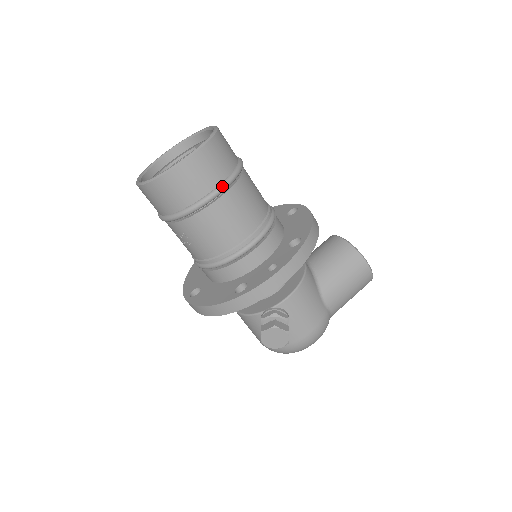
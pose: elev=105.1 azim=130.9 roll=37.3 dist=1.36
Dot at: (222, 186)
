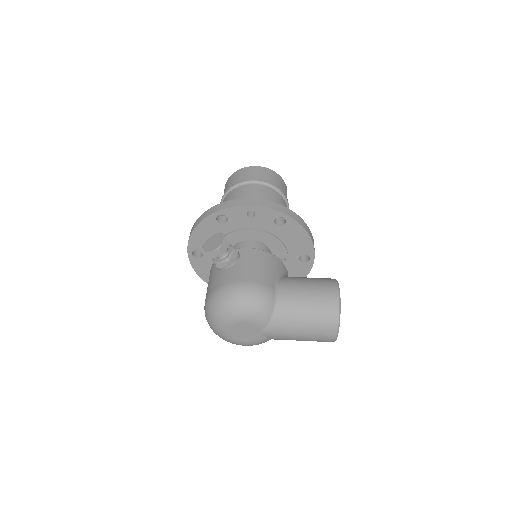
Dot at: (261, 180)
